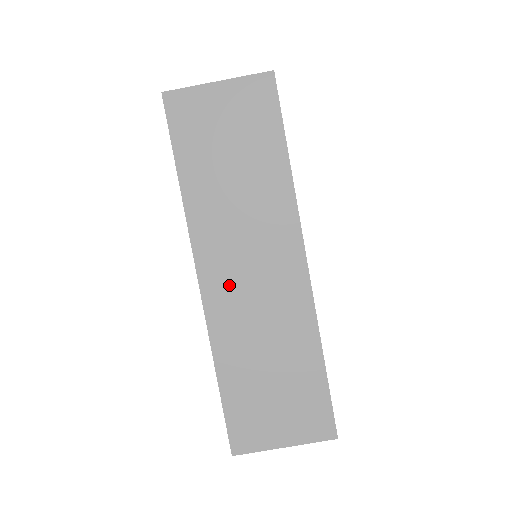
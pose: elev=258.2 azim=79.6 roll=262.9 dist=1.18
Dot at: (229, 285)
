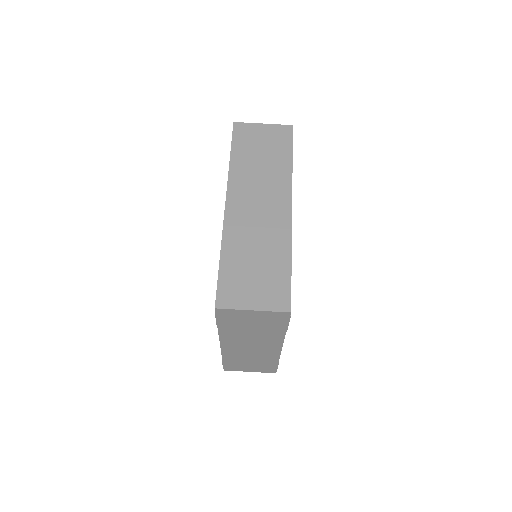
Dot at: (243, 210)
